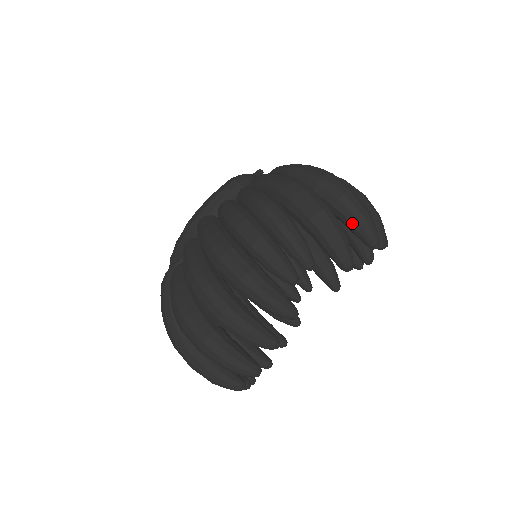
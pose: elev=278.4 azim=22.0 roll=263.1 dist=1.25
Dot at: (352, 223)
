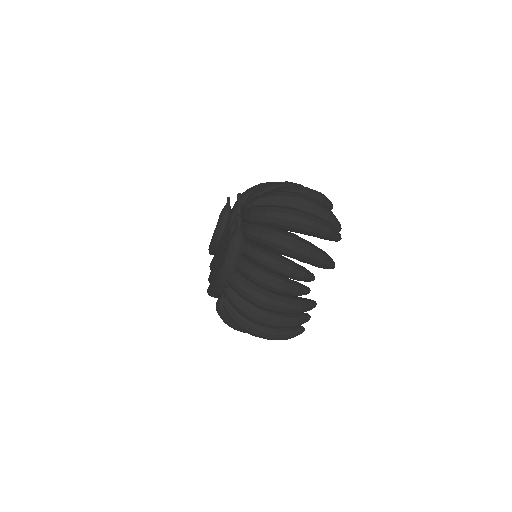
Dot at: occluded
